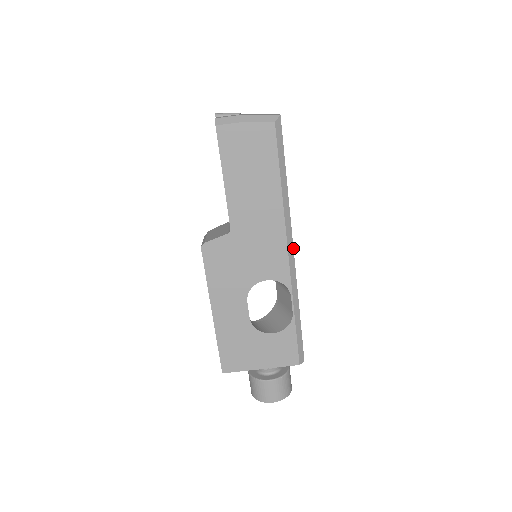
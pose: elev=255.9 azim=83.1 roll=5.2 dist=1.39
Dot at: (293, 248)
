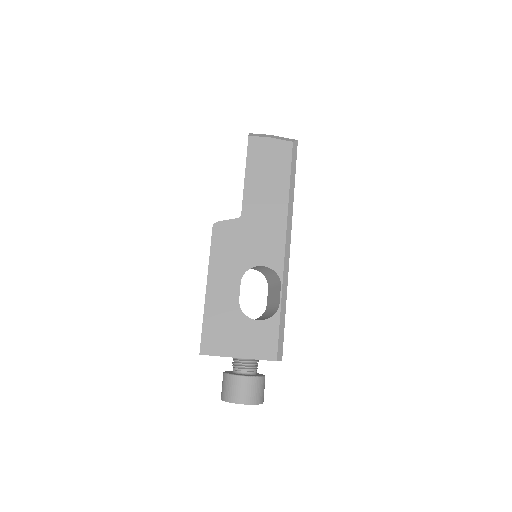
Dot at: occluded
